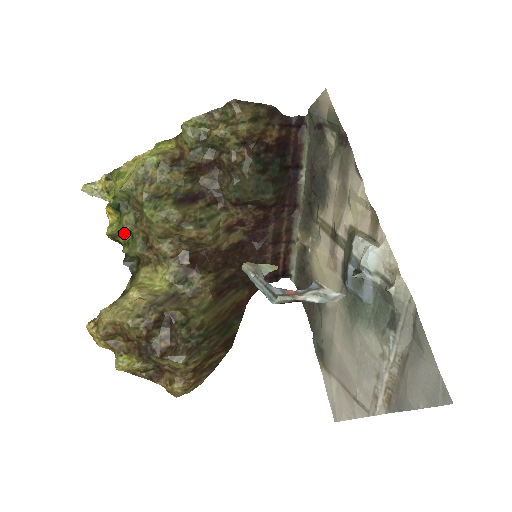
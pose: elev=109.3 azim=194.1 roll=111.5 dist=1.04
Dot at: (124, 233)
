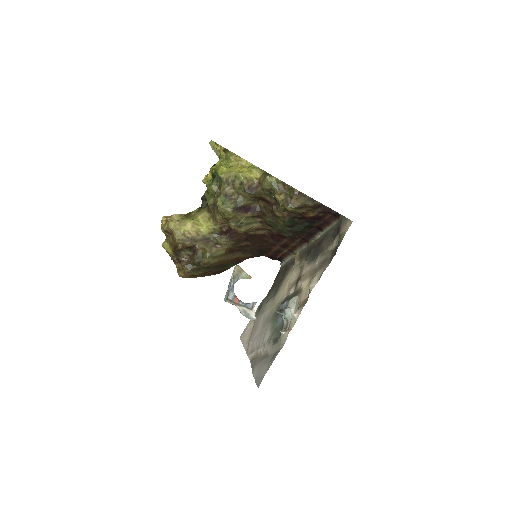
Dot at: occluded
